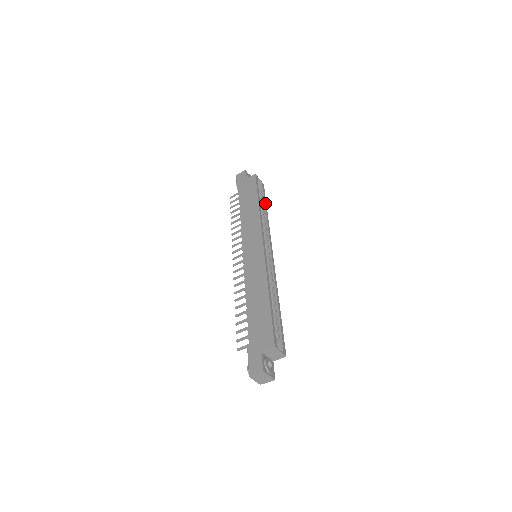
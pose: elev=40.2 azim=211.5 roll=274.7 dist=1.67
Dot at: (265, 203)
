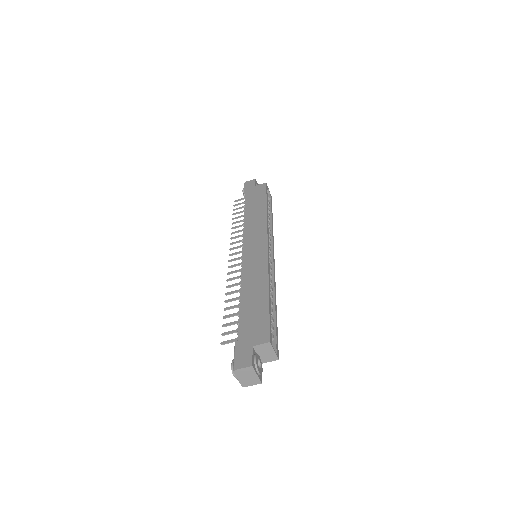
Dot at: (271, 212)
